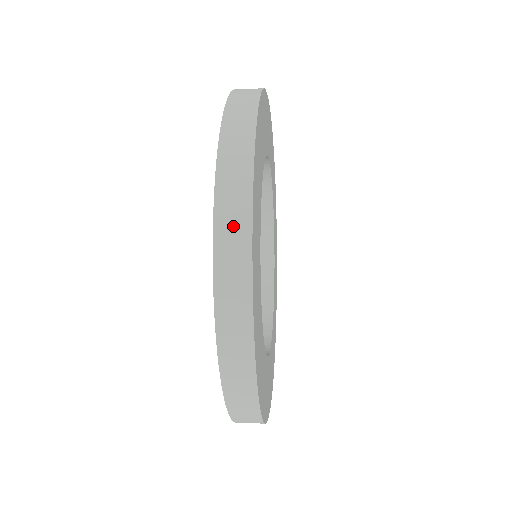
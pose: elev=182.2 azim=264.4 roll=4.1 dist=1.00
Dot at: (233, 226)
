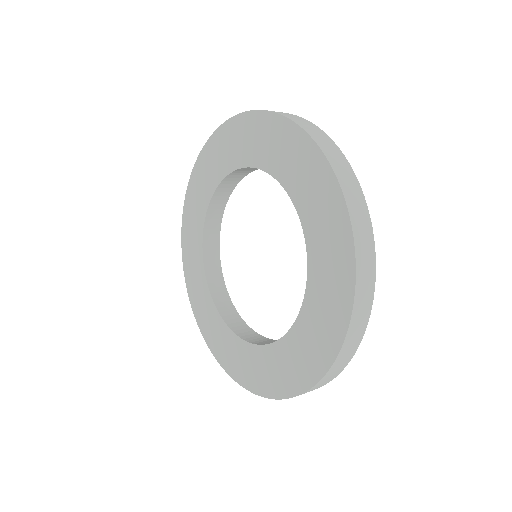
Dot at: (337, 370)
